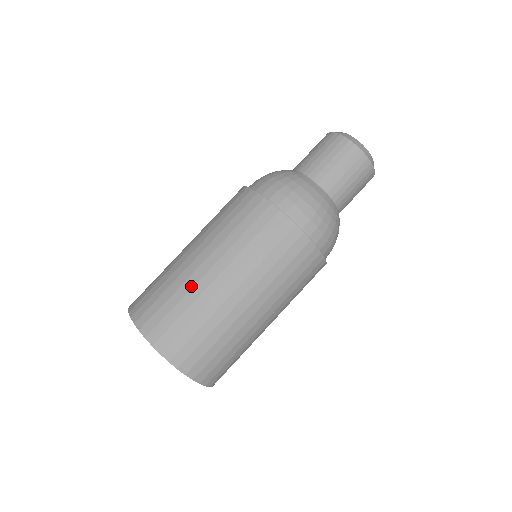
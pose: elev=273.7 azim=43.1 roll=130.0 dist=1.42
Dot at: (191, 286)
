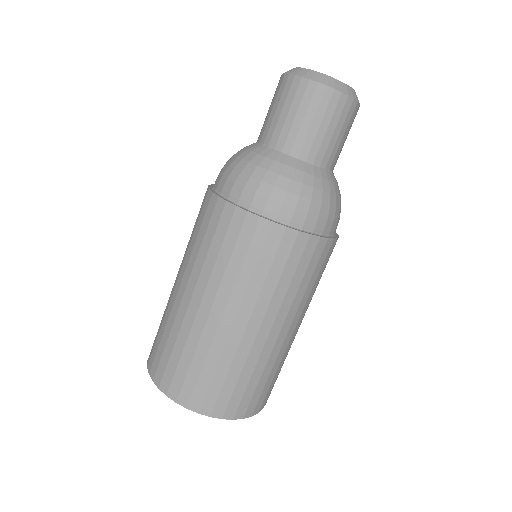
Dot at: (246, 354)
